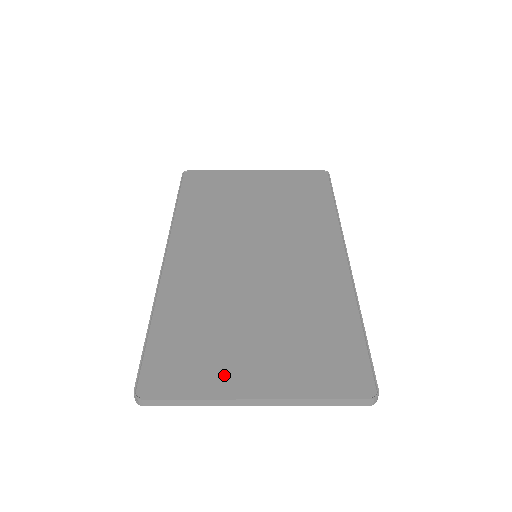
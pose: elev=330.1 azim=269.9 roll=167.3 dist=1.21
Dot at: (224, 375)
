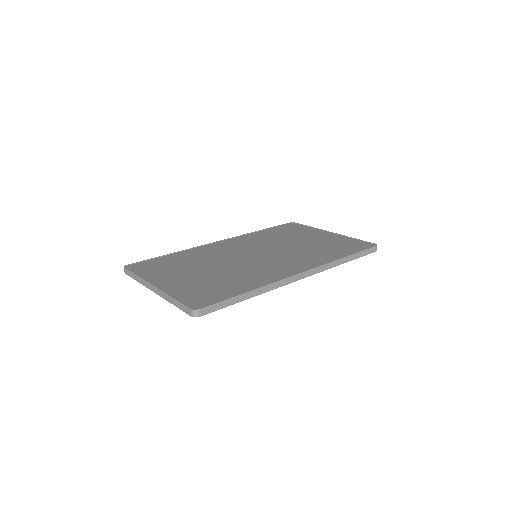
Dot at: (160, 276)
